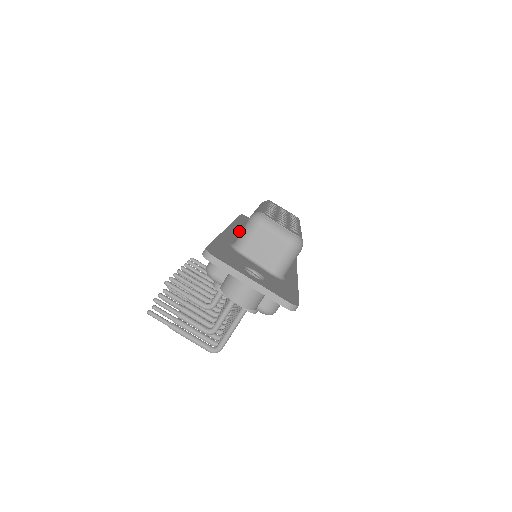
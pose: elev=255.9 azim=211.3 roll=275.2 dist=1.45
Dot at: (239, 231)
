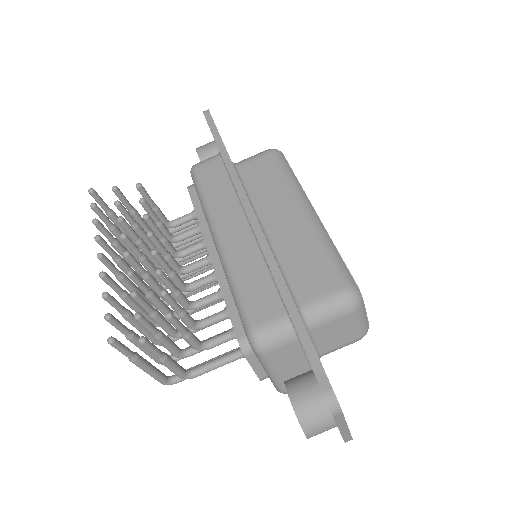
Dot at: (256, 216)
